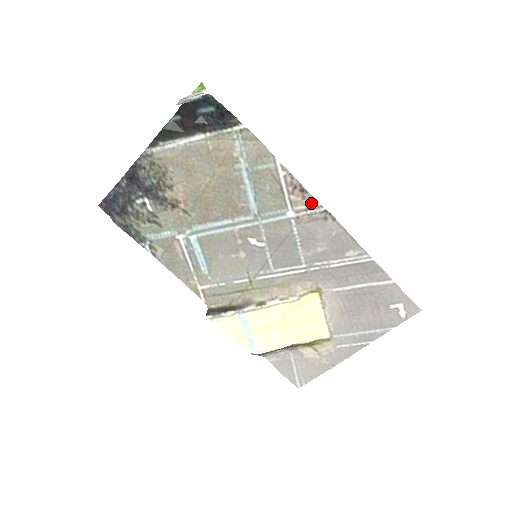
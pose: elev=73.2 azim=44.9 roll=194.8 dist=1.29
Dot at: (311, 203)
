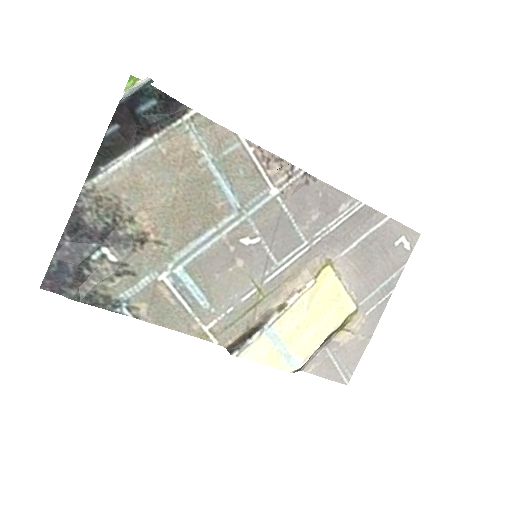
Dot at: (289, 171)
